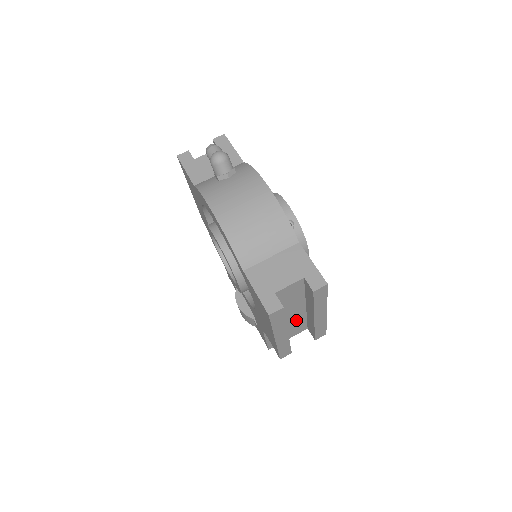
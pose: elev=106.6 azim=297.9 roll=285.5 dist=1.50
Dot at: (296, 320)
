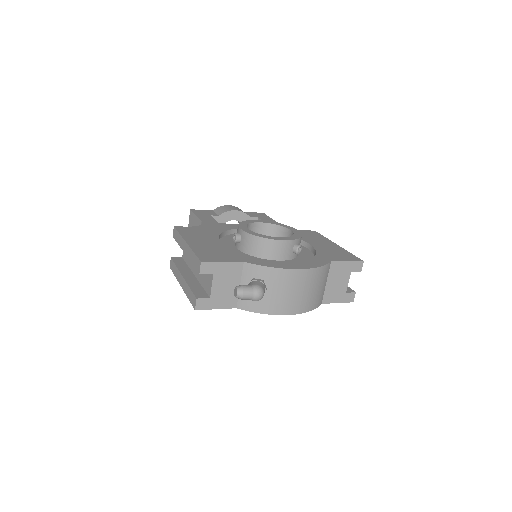
Dot at: occluded
